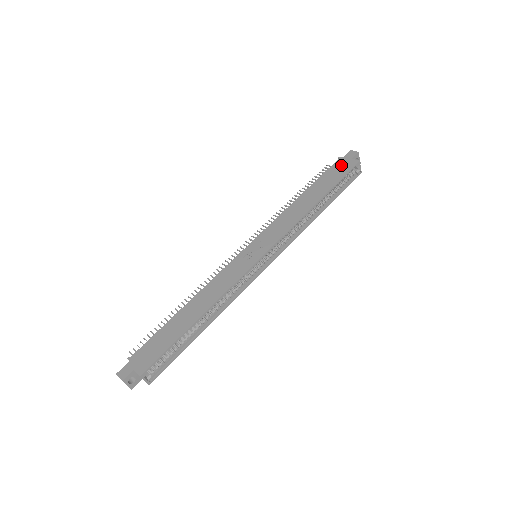
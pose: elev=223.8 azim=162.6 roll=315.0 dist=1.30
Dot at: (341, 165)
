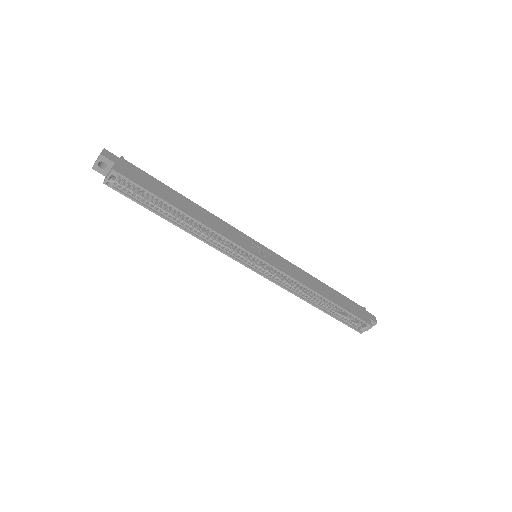
Dot at: (361, 311)
